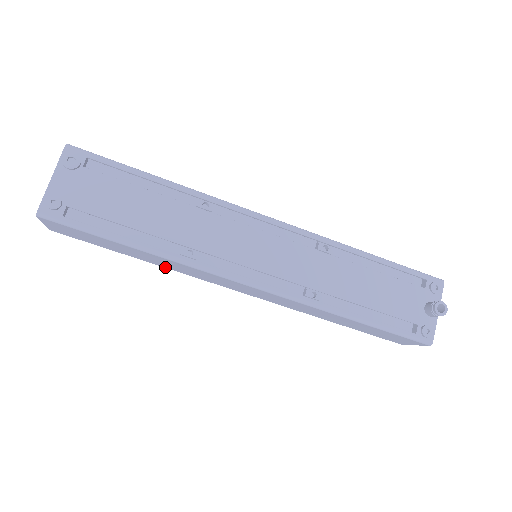
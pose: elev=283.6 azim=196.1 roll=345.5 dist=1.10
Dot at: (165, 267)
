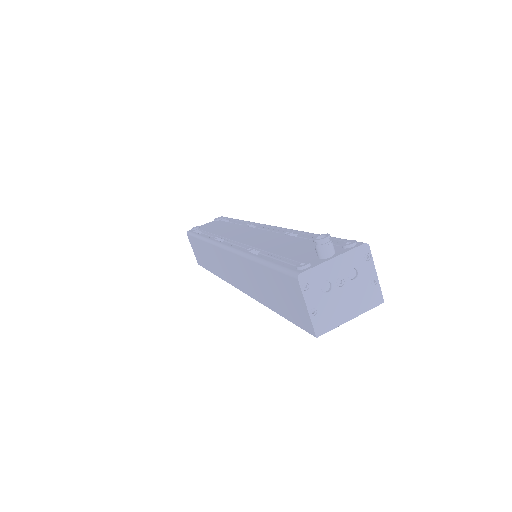
Dot at: (219, 276)
